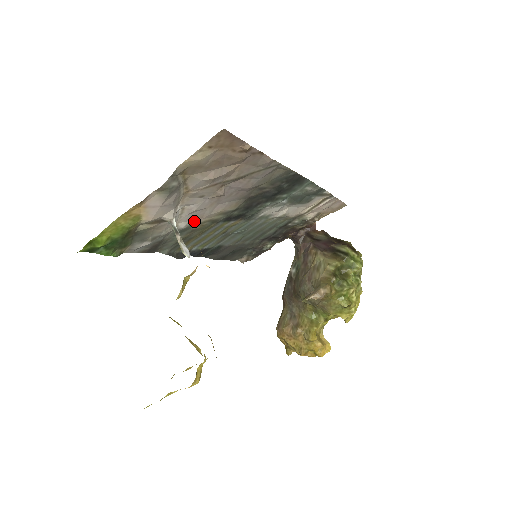
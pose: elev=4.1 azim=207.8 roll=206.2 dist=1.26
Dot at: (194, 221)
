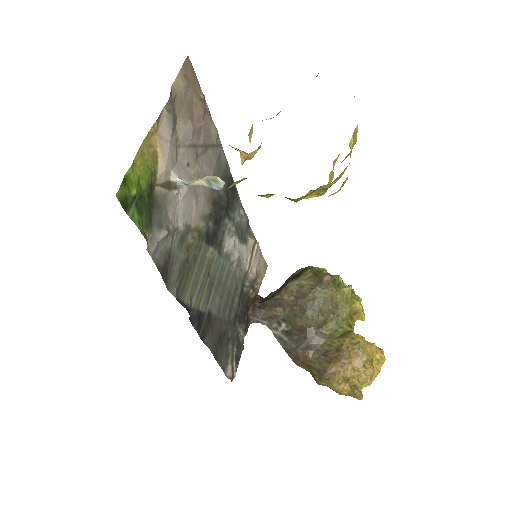
Dot at: (187, 222)
